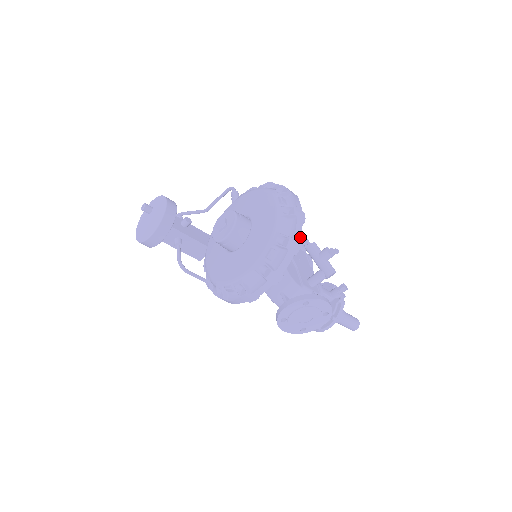
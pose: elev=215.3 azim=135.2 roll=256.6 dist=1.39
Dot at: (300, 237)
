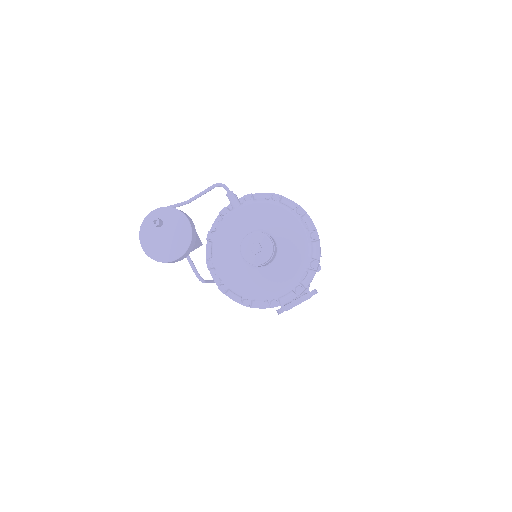
Dot at: occluded
